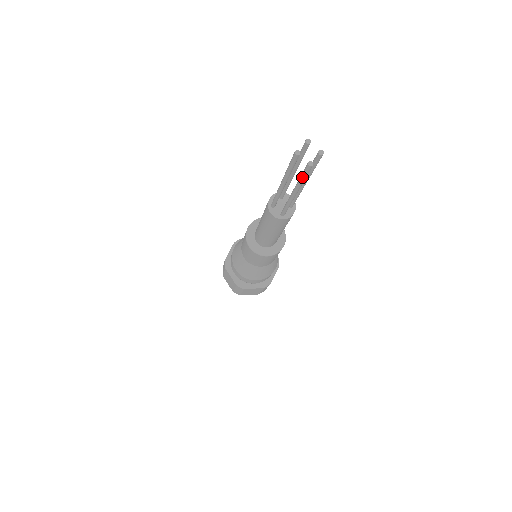
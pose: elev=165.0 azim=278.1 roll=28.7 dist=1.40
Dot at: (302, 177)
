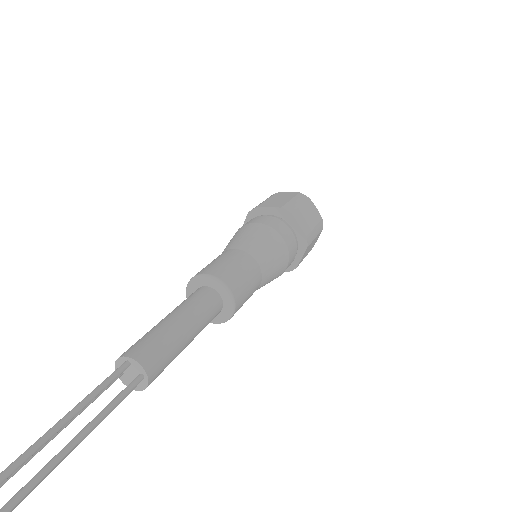
Dot at: occluded
